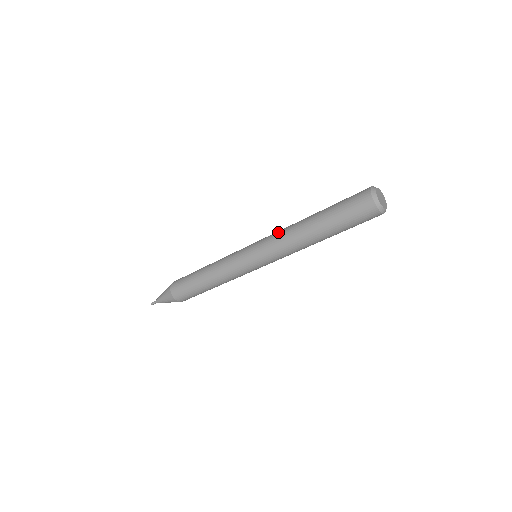
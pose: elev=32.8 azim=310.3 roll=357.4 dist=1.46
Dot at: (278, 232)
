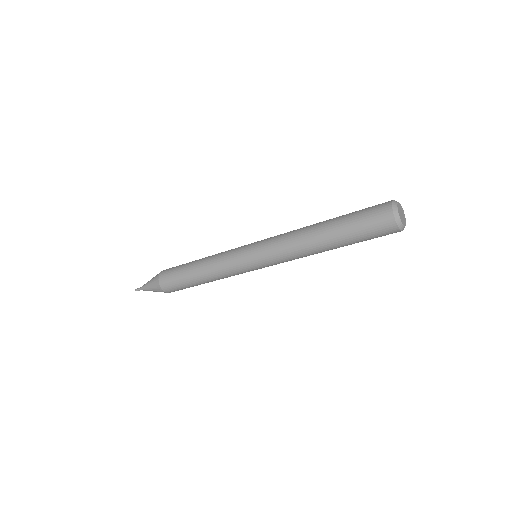
Dot at: (285, 233)
